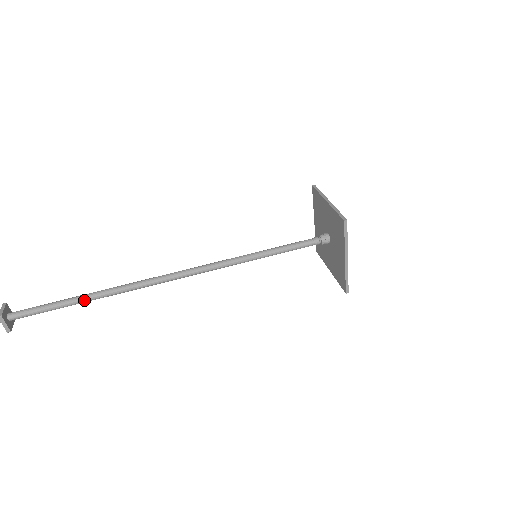
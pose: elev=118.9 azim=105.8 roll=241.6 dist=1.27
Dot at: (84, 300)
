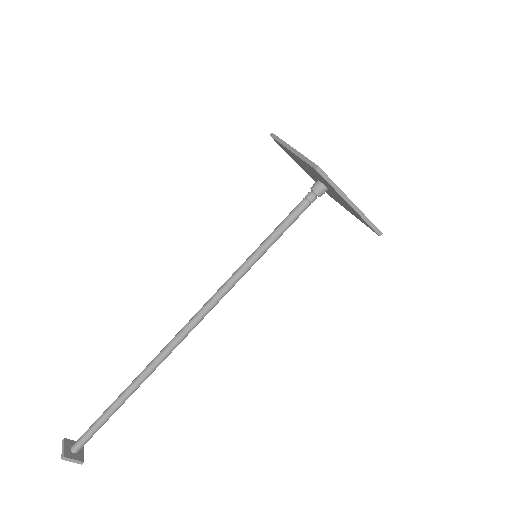
Dot at: (123, 400)
